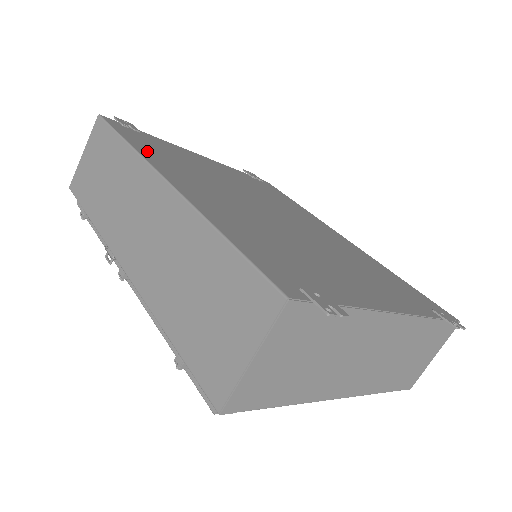
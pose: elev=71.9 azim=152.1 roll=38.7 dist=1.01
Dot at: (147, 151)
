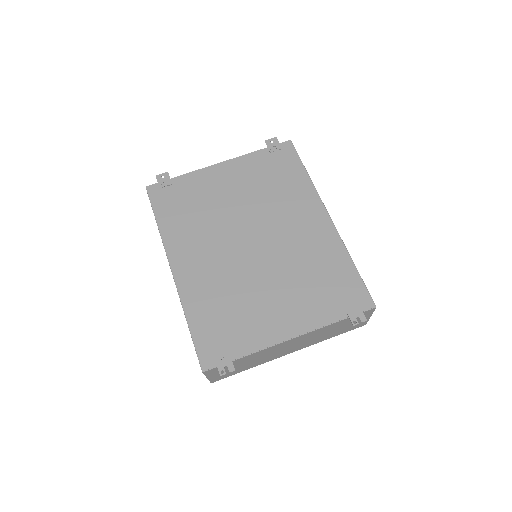
Dot at: (169, 227)
